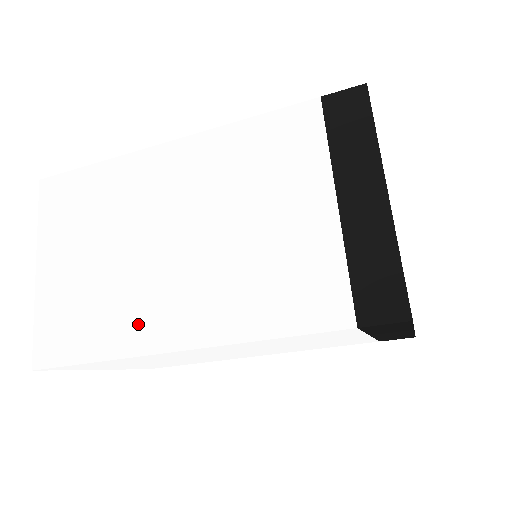
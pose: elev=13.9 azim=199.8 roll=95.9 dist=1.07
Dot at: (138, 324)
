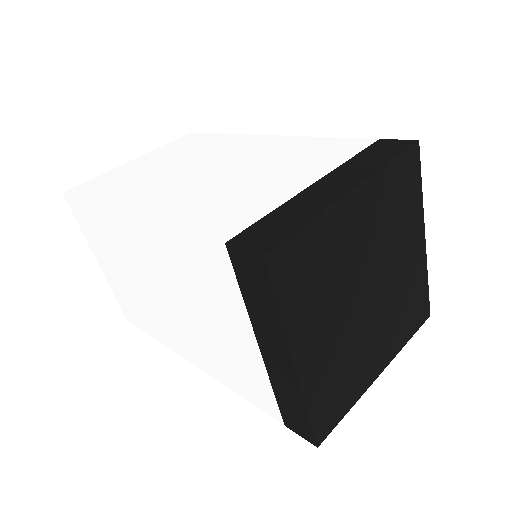
Dot at: (165, 334)
